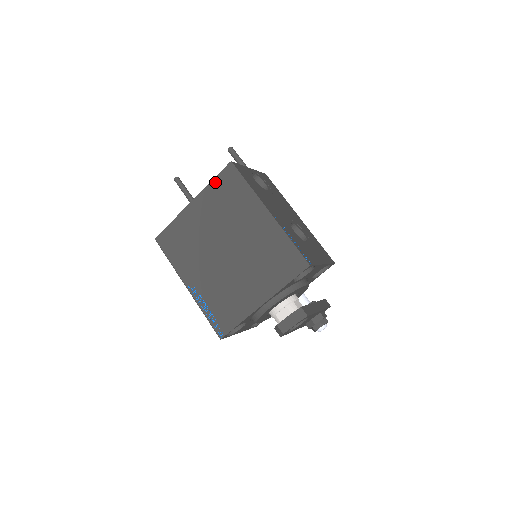
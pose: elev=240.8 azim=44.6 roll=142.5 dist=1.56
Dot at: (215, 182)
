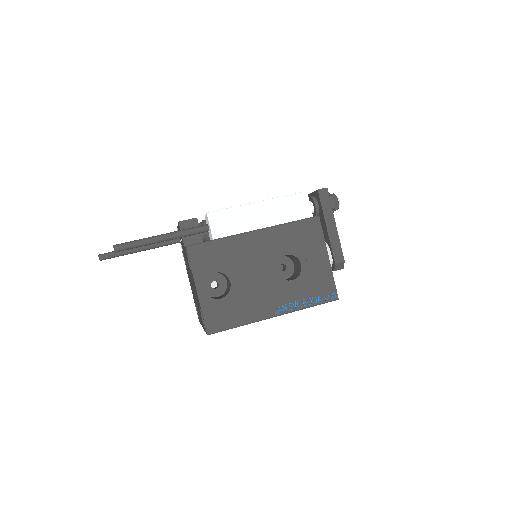
Dot at: occluded
